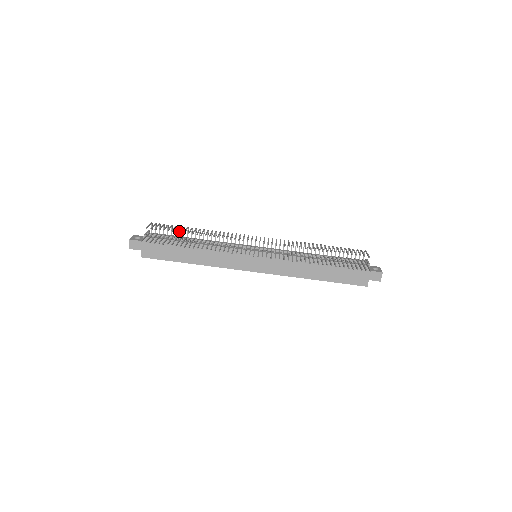
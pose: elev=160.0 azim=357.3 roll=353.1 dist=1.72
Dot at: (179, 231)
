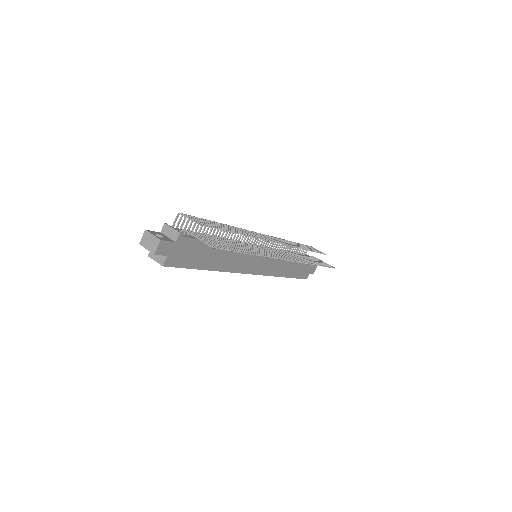
Dot at: (202, 226)
